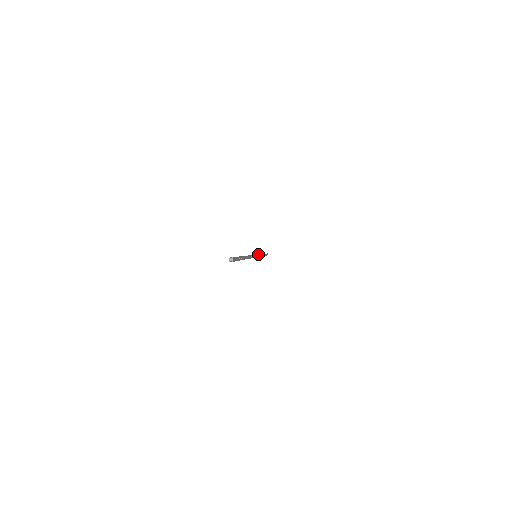
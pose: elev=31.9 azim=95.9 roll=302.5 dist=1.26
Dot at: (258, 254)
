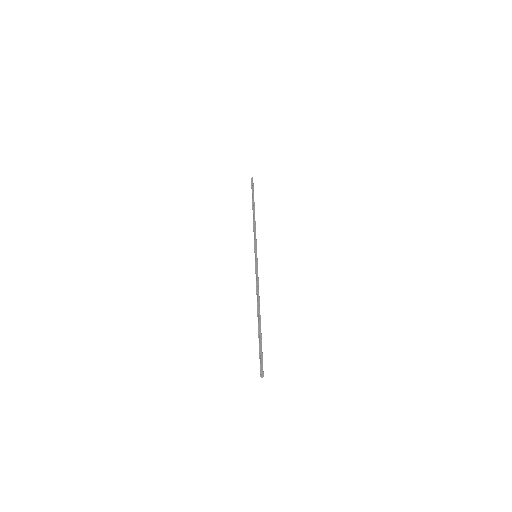
Dot at: (255, 247)
